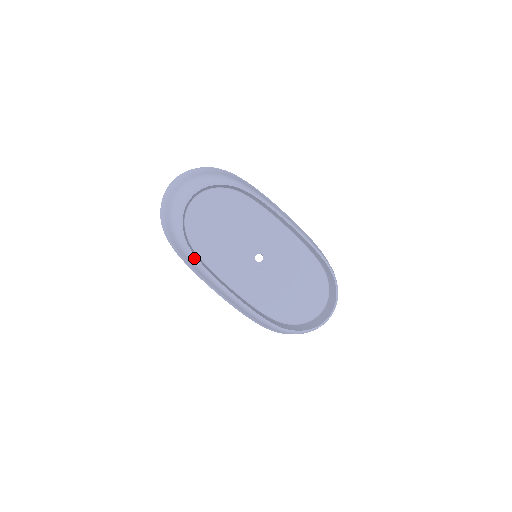
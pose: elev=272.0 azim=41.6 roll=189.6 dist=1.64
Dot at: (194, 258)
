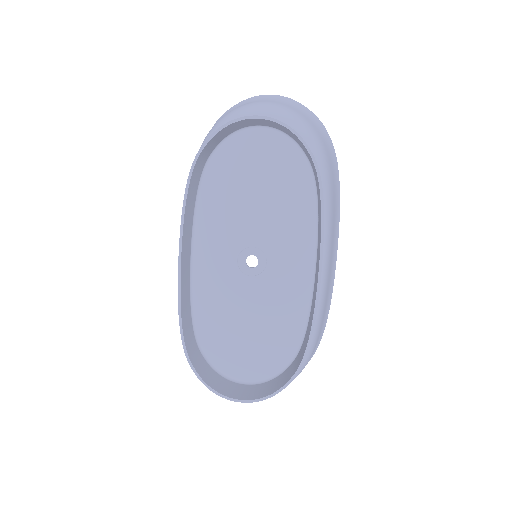
Dot at: occluded
